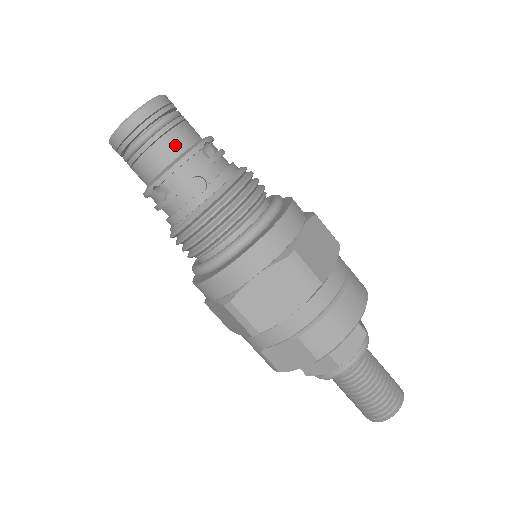
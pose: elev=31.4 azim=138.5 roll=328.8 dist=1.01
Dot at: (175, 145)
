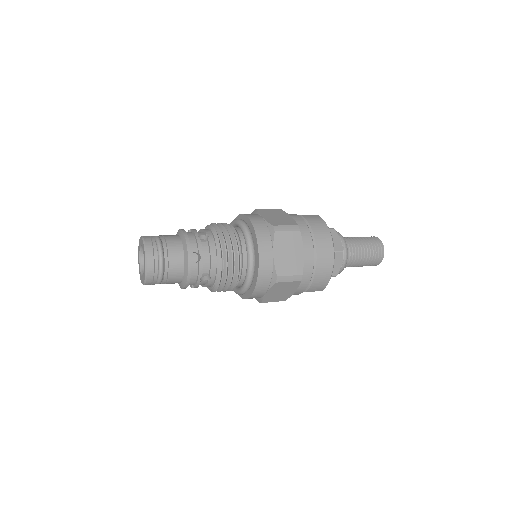
Dot at: (177, 272)
